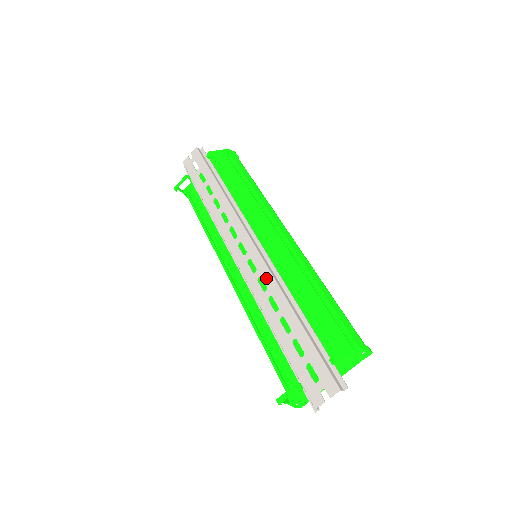
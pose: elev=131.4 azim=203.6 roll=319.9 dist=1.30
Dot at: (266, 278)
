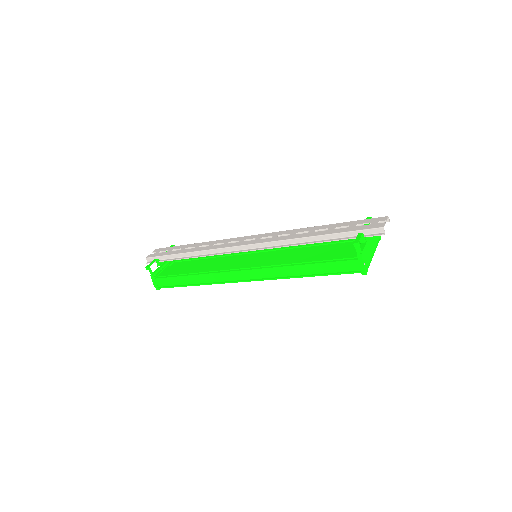
Dot at: (284, 233)
